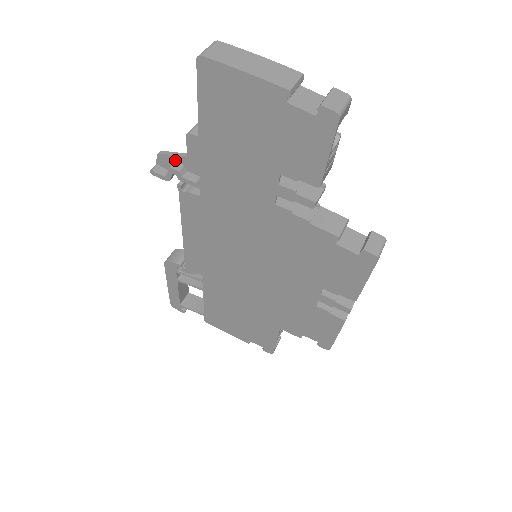
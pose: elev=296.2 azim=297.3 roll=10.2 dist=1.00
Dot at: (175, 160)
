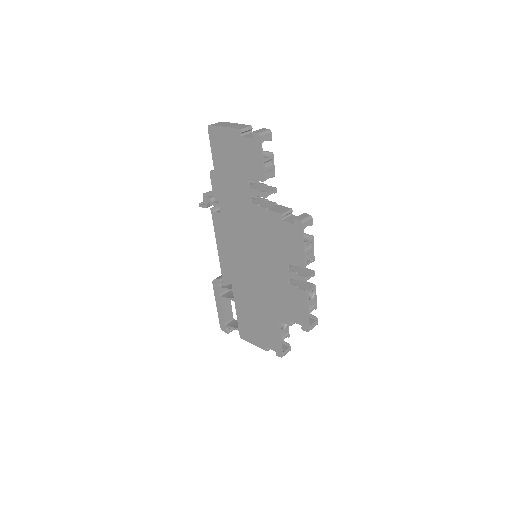
Dot at: (210, 195)
